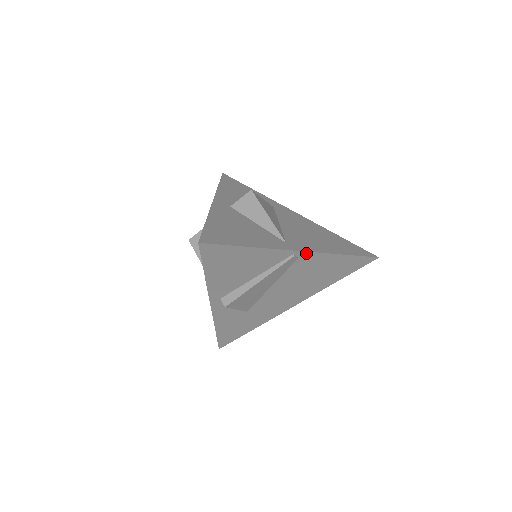
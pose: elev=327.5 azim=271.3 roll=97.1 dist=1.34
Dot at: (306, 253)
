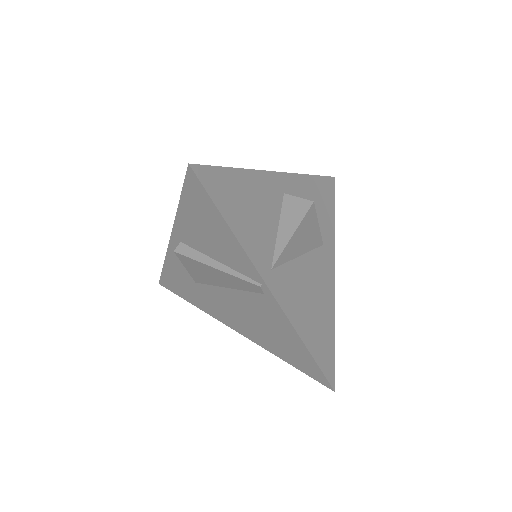
Dot at: (274, 299)
